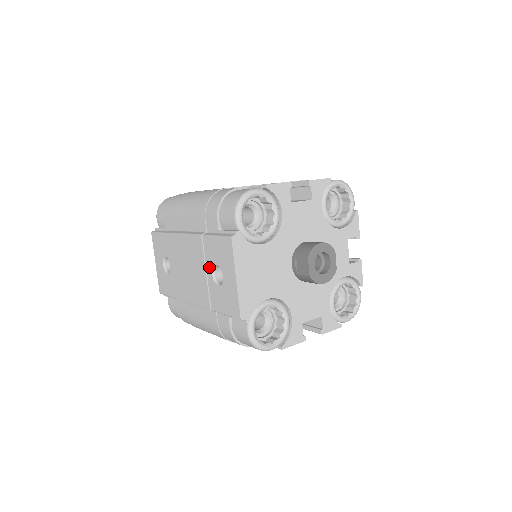
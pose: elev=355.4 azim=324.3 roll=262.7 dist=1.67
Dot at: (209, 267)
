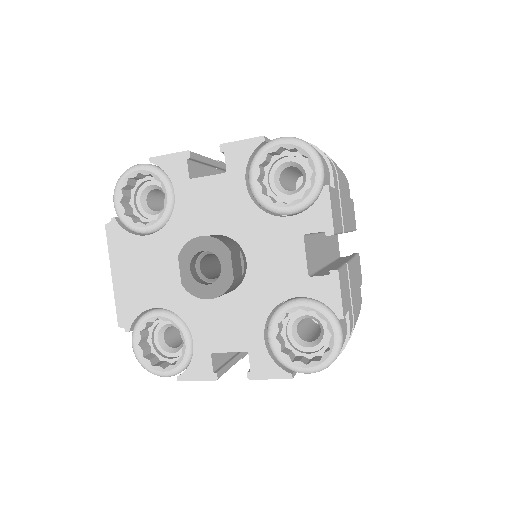
Dot at: occluded
